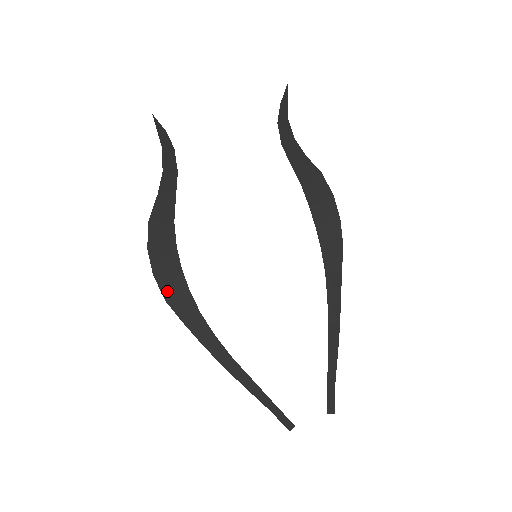
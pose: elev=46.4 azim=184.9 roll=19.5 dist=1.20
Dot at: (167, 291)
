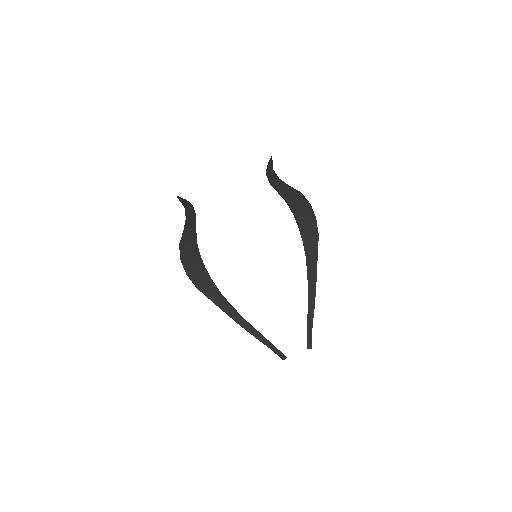
Dot at: (197, 282)
